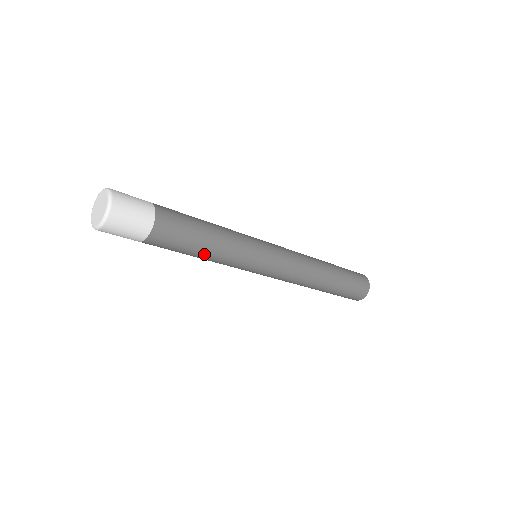
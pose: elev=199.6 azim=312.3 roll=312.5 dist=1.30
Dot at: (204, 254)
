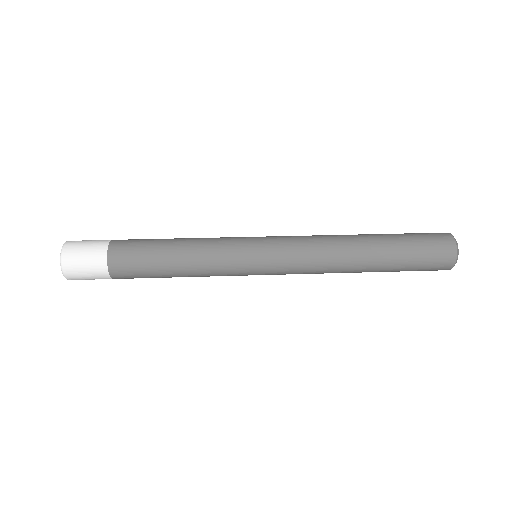
Dot at: occluded
